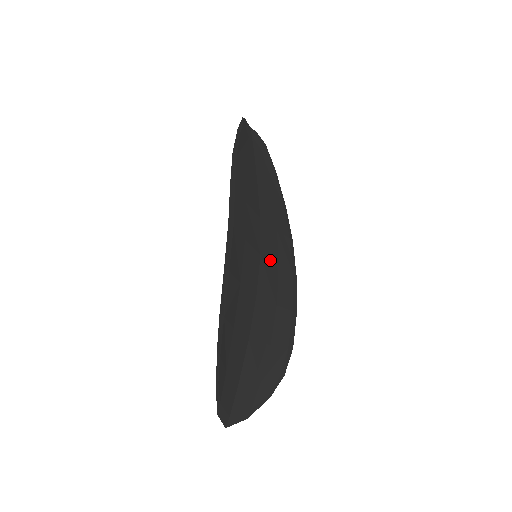
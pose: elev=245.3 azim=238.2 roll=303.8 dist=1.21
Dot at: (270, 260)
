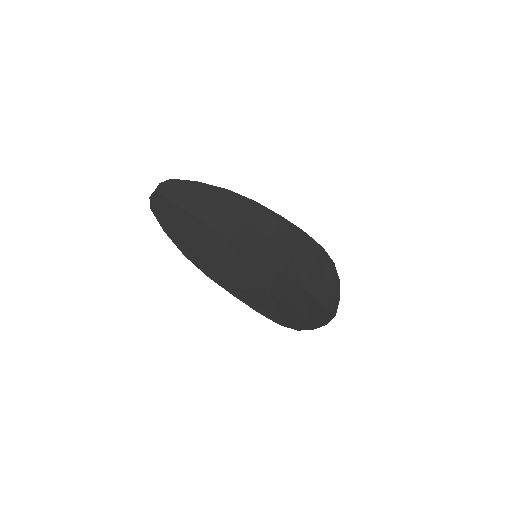
Dot at: (263, 245)
